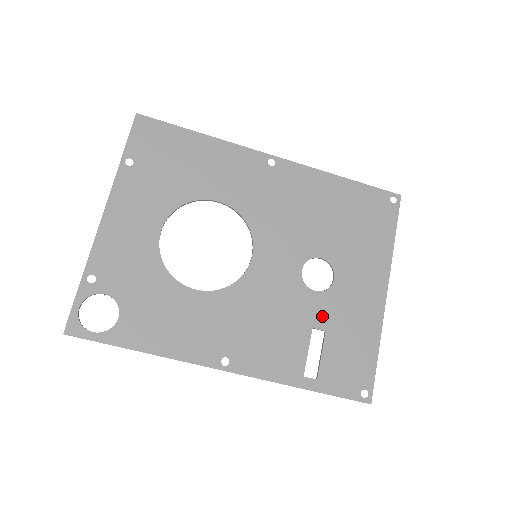
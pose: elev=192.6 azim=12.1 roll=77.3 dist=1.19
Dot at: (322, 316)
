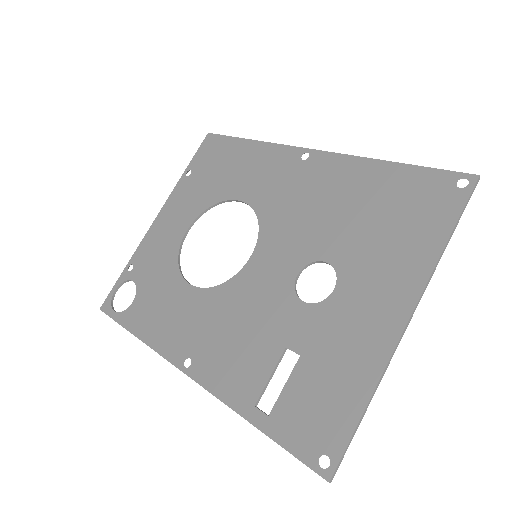
Dot at: (302, 335)
